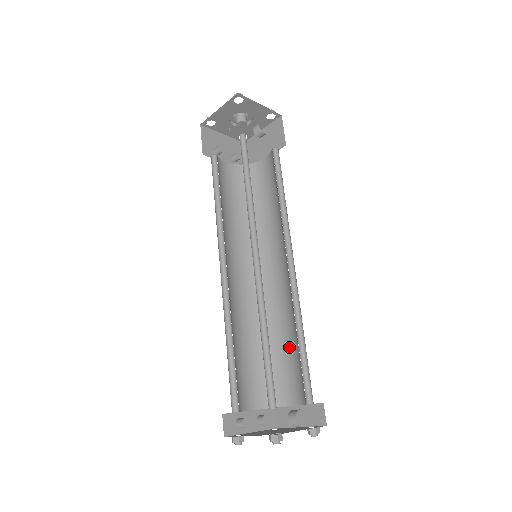
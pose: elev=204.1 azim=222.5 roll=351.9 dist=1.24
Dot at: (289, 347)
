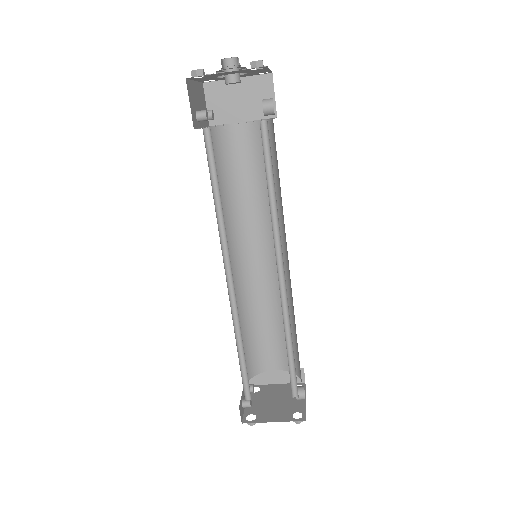
Dot at: (271, 327)
